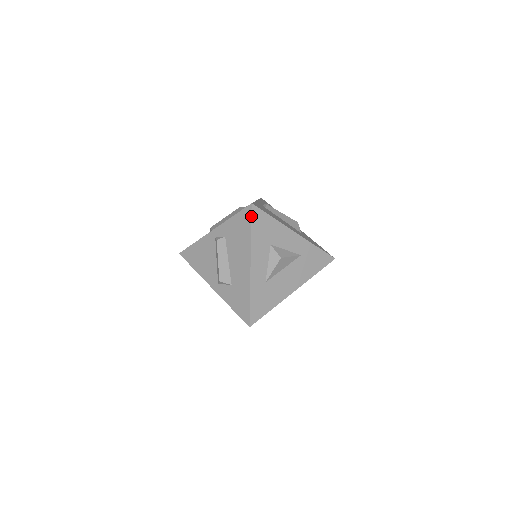
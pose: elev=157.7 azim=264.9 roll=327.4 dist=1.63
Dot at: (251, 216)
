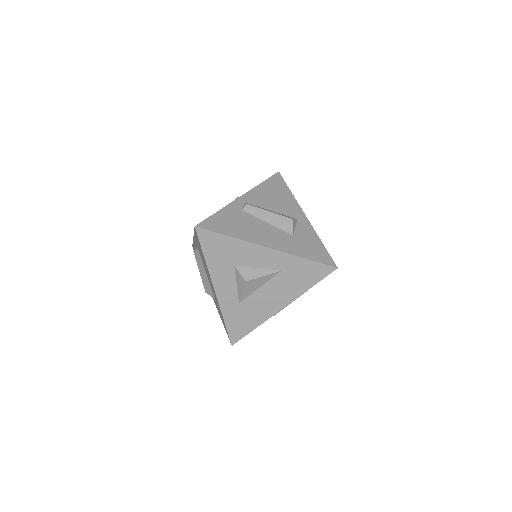
Dot at: (199, 240)
